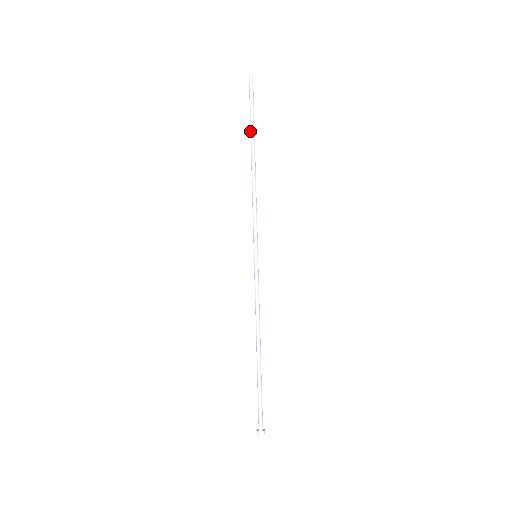
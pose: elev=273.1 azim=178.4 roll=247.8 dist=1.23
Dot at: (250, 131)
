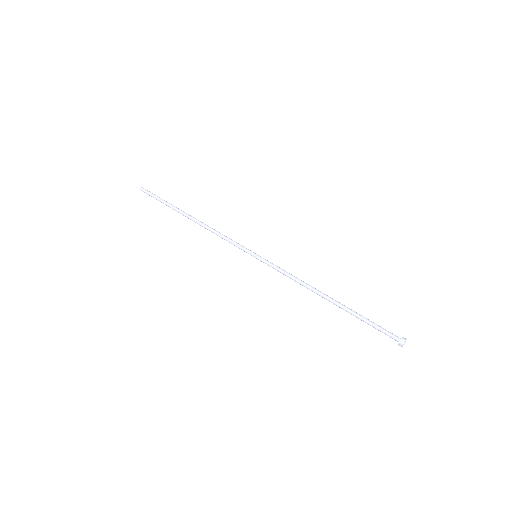
Dot at: occluded
